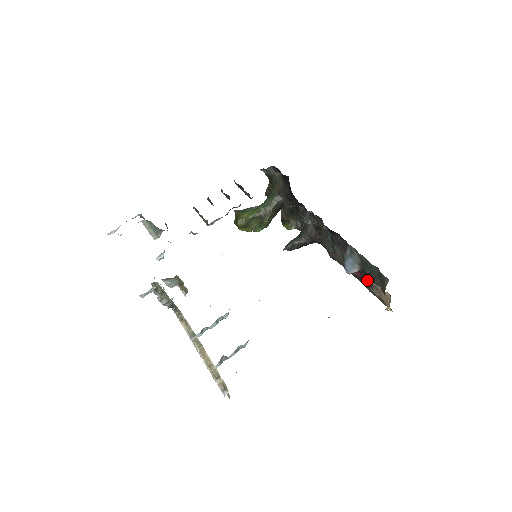
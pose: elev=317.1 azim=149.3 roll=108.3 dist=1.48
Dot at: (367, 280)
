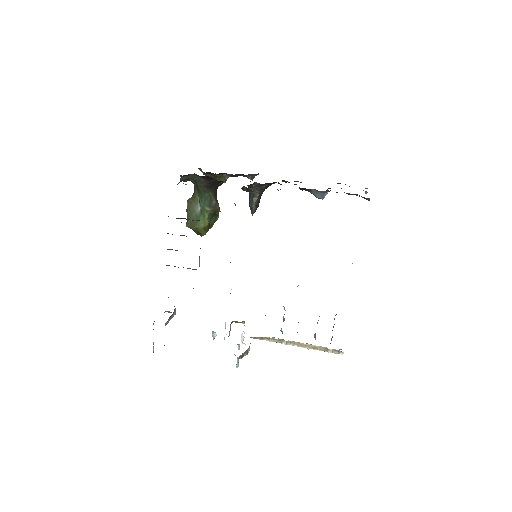
Dot at: occluded
